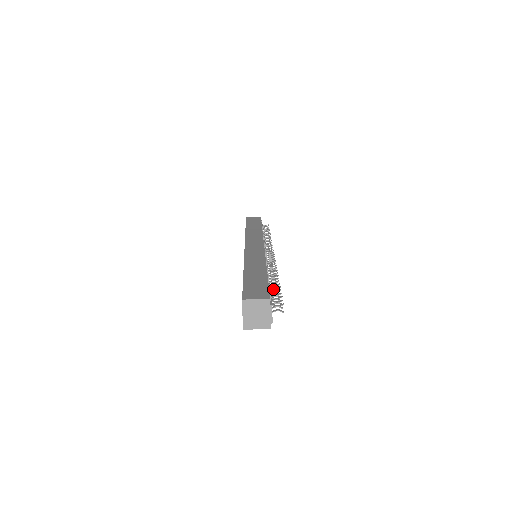
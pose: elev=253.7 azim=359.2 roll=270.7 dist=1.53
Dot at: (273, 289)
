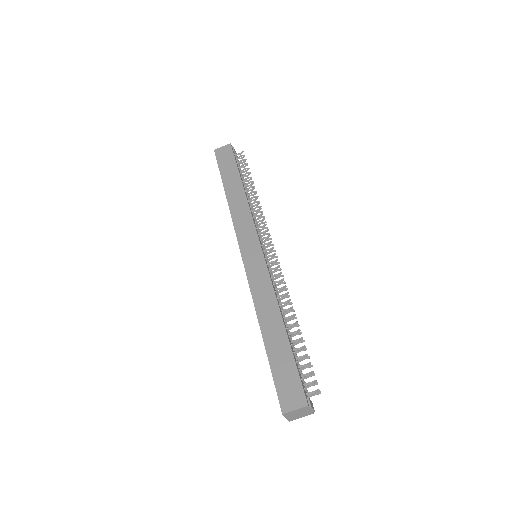
Dot at: (297, 343)
